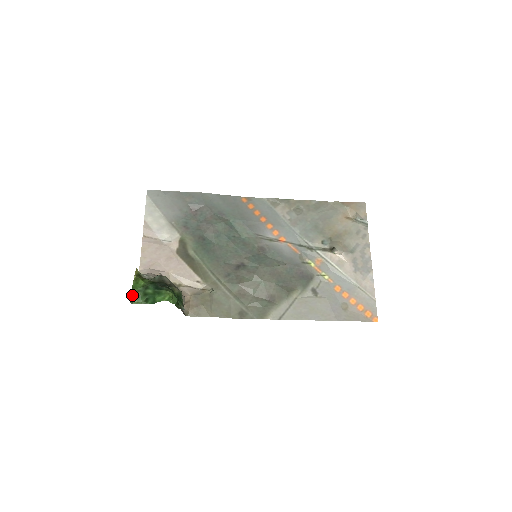
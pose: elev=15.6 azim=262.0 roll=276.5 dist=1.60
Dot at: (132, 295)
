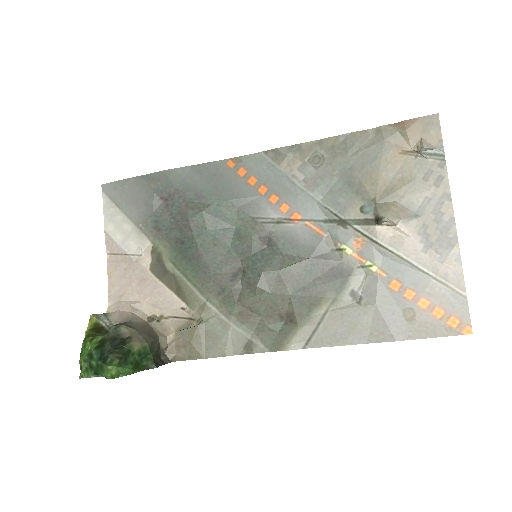
Dot at: (80, 366)
